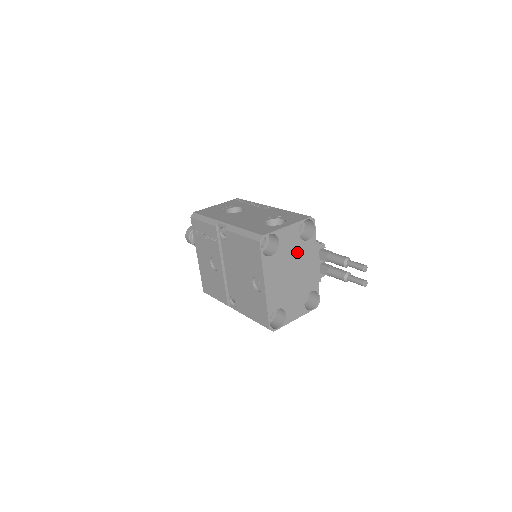
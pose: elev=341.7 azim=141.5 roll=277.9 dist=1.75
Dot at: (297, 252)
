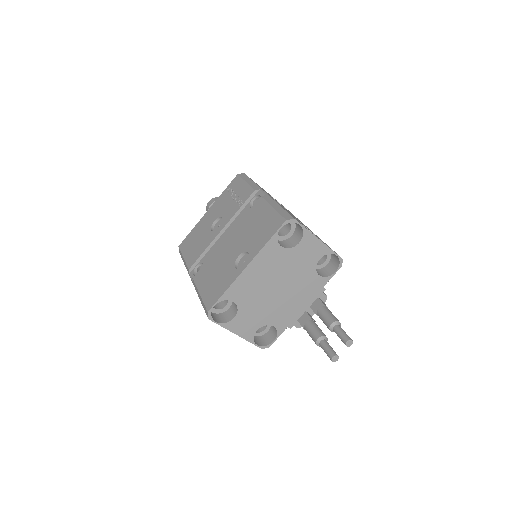
Dot at: (301, 273)
